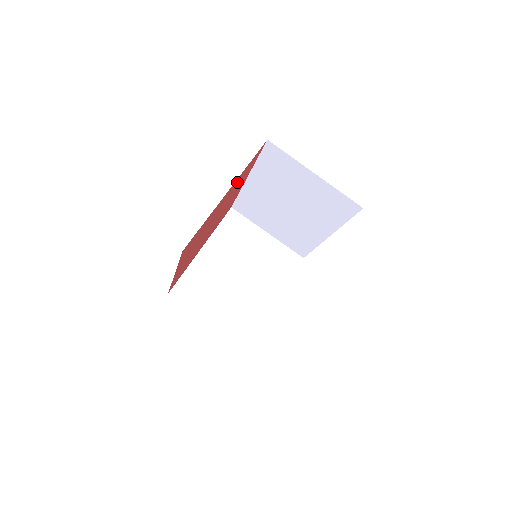
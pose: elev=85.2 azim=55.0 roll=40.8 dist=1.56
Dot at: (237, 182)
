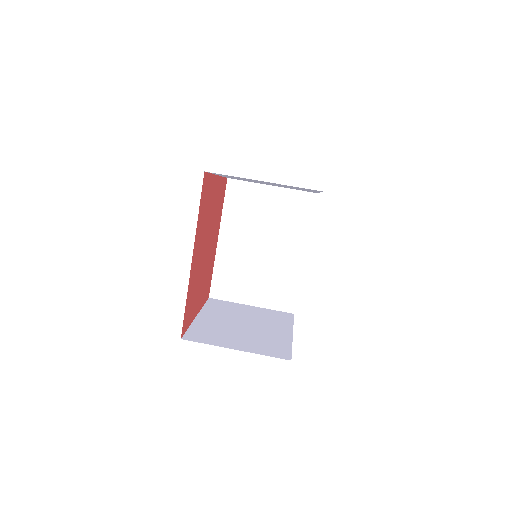
Dot at: (218, 194)
